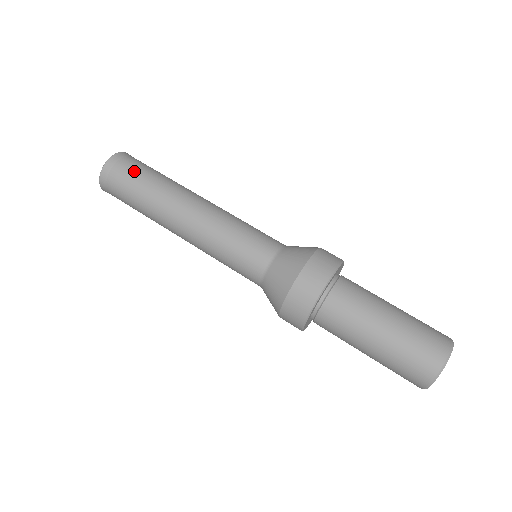
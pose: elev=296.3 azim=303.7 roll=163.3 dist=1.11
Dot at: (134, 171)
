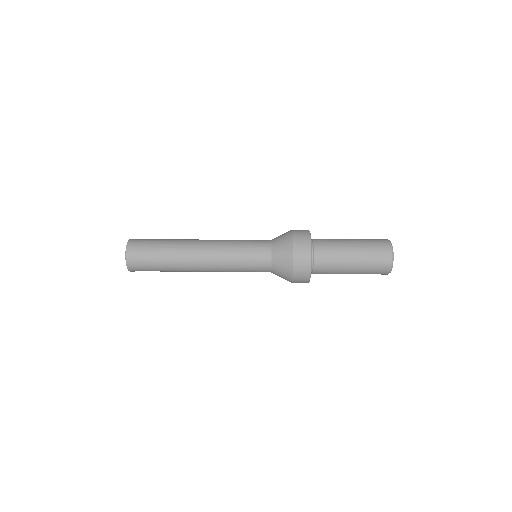
Dot at: occluded
